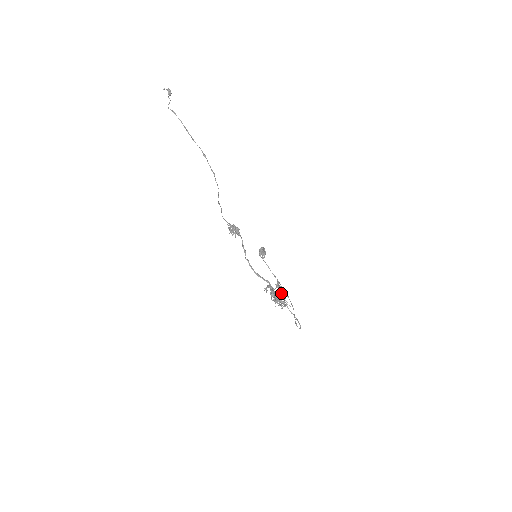
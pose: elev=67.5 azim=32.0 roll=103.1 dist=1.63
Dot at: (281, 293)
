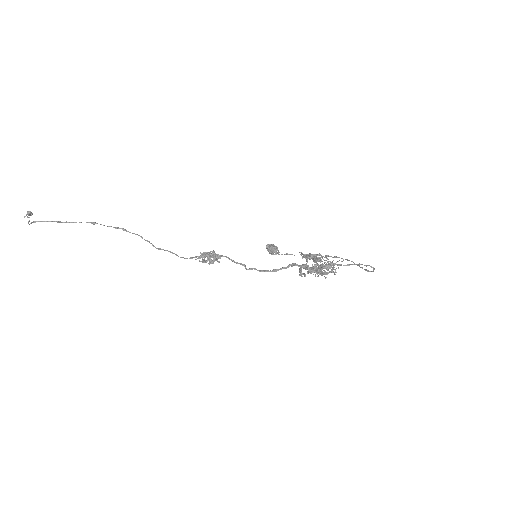
Dot at: (316, 260)
